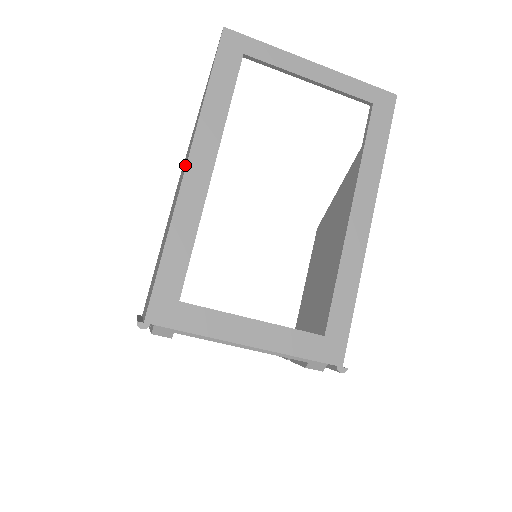
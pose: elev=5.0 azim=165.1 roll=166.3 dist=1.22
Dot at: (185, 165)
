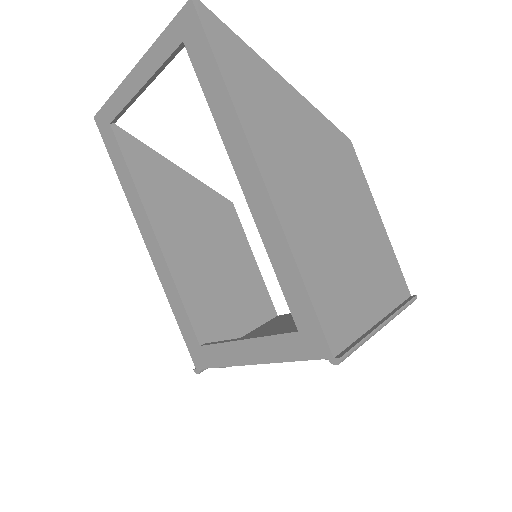
Dot at: occluded
